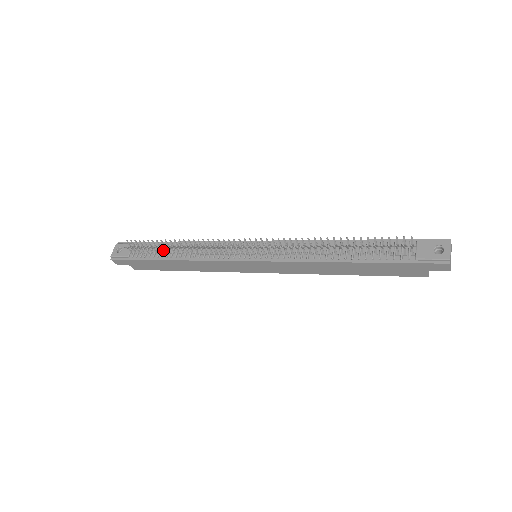
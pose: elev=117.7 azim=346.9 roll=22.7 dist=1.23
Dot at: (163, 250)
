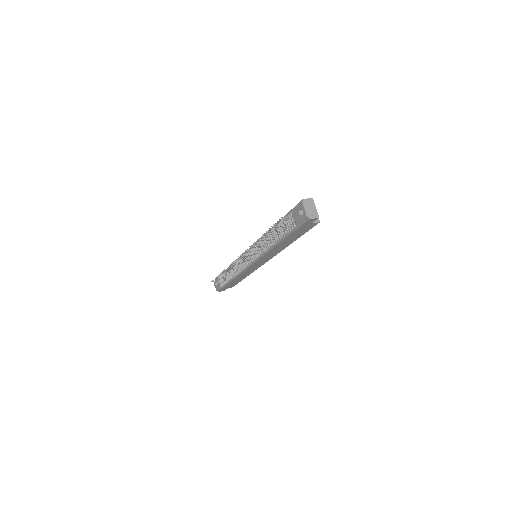
Dot at: (225, 278)
